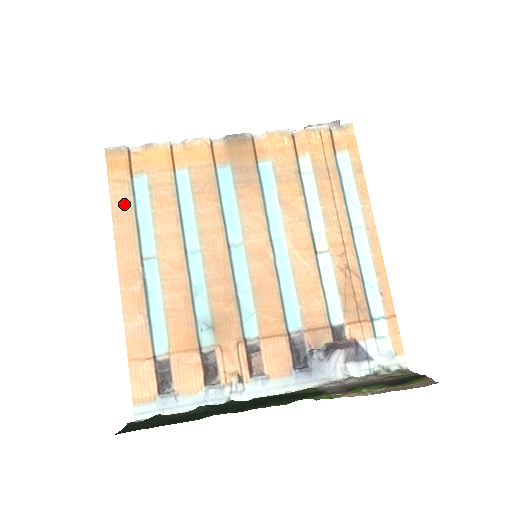
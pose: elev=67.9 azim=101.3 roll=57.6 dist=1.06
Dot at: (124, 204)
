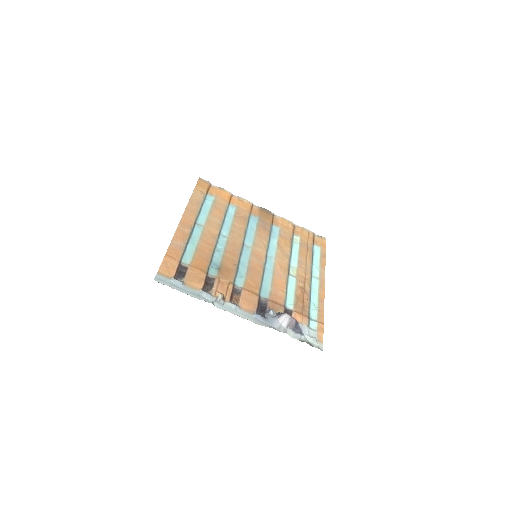
Dot at: (198, 200)
